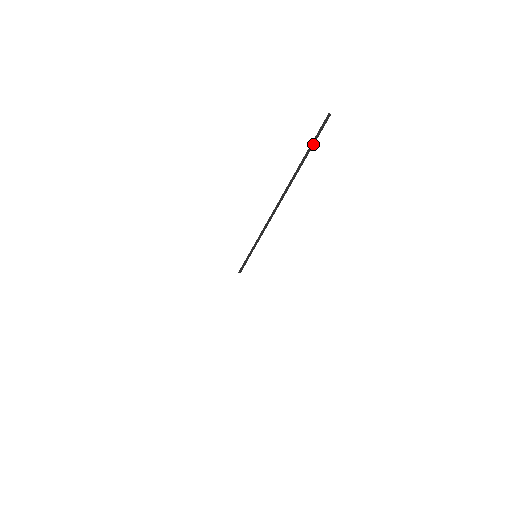
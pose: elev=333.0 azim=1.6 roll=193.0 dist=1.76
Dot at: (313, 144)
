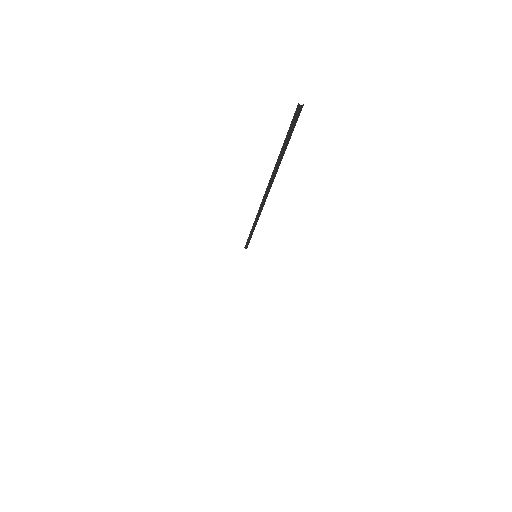
Dot at: (286, 144)
